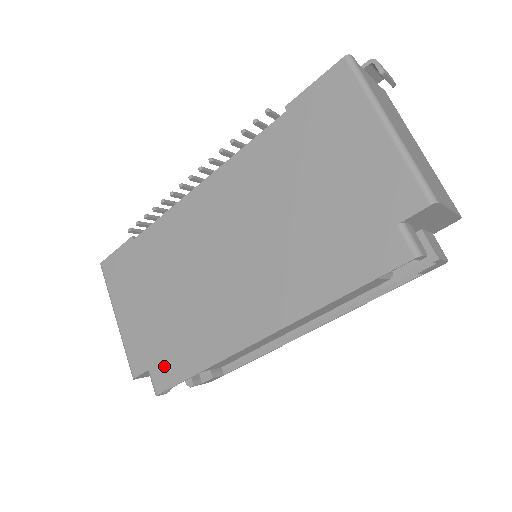
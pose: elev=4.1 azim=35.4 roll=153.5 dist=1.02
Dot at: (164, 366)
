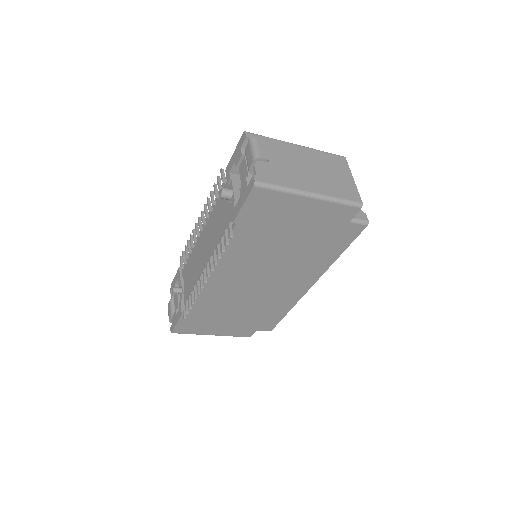
Dot at: (265, 324)
